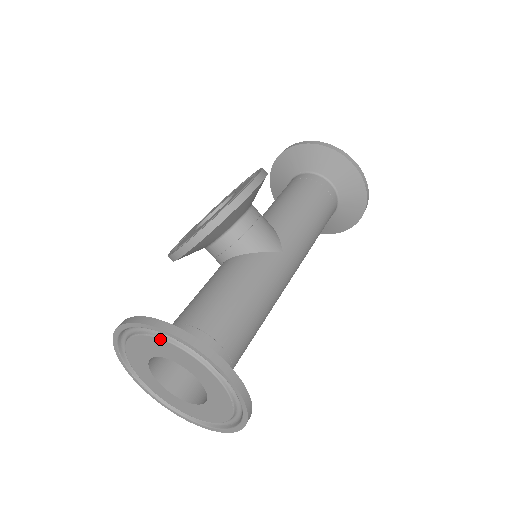
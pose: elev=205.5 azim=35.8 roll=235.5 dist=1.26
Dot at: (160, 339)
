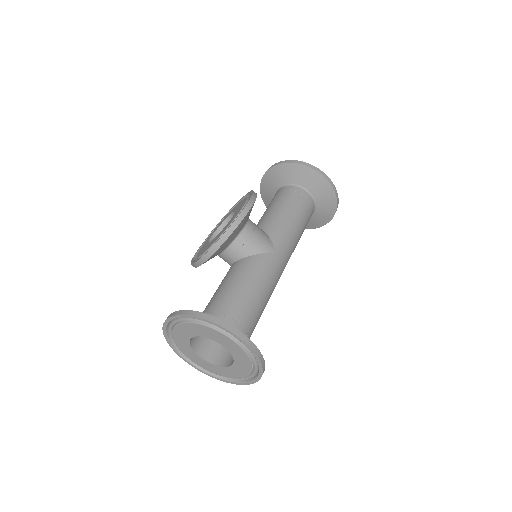
Dot at: (197, 324)
